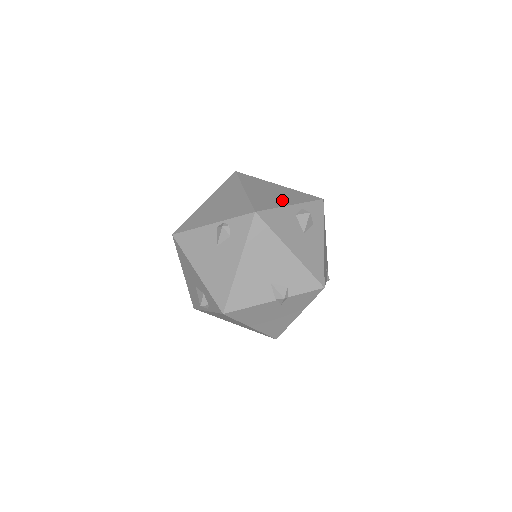
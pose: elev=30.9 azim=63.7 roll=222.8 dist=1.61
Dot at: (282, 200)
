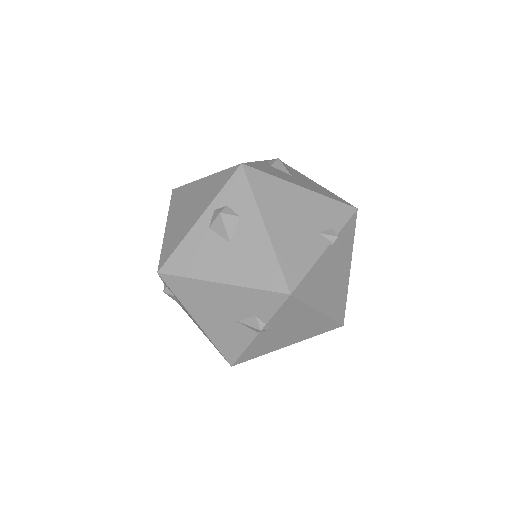
Dot at: (192, 217)
